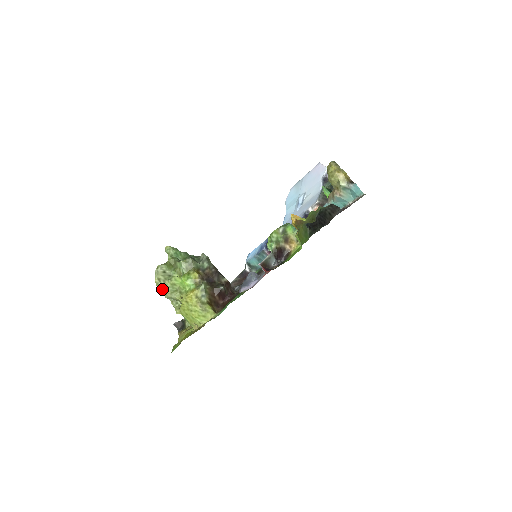
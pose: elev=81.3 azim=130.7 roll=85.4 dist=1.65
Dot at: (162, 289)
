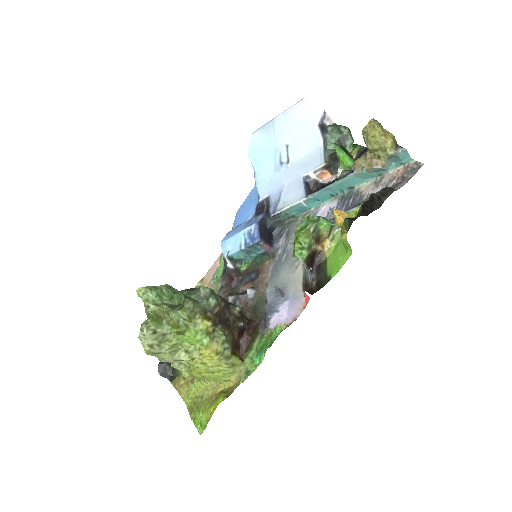
Dot at: (156, 355)
